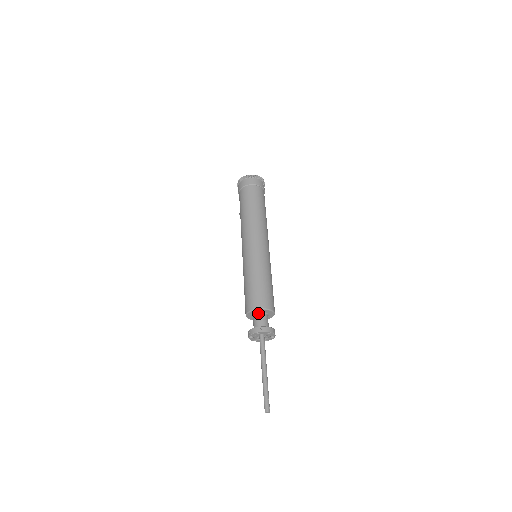
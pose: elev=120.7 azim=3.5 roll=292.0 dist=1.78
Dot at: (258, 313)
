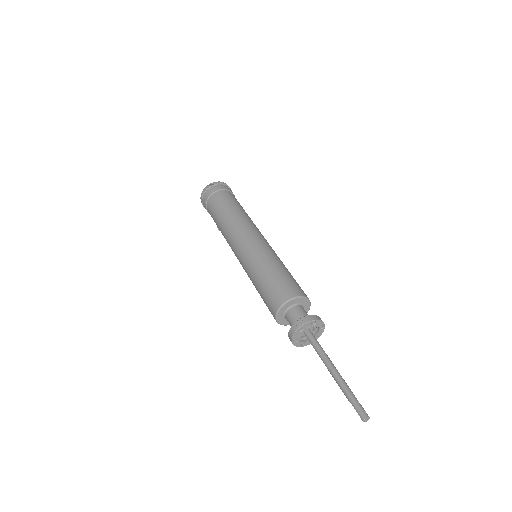
Dot at: (289, 309)
